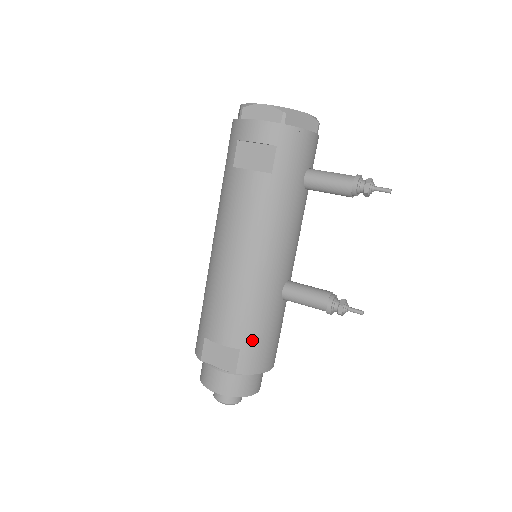
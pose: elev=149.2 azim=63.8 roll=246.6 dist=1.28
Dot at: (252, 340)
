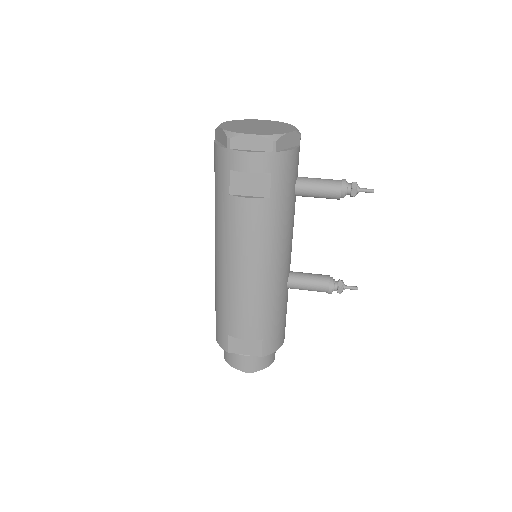
Dot at: (271, 330)
